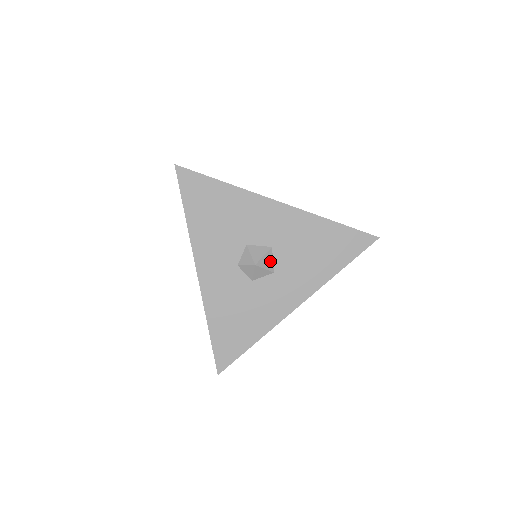
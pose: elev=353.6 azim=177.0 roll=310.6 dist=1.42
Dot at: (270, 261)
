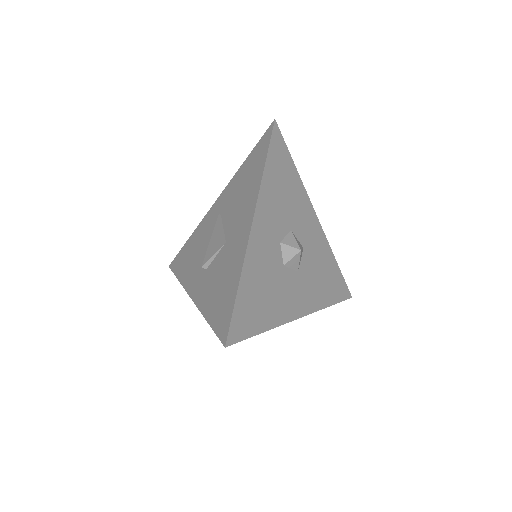
Dot at: (300, 258)
